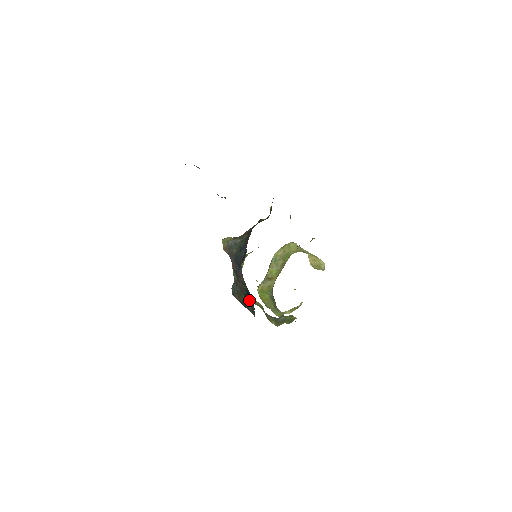
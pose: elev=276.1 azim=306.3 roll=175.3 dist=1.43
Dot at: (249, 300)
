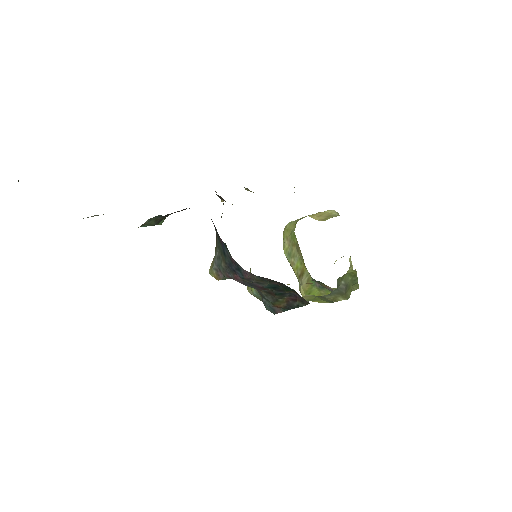
Dot at: (287, 295)
